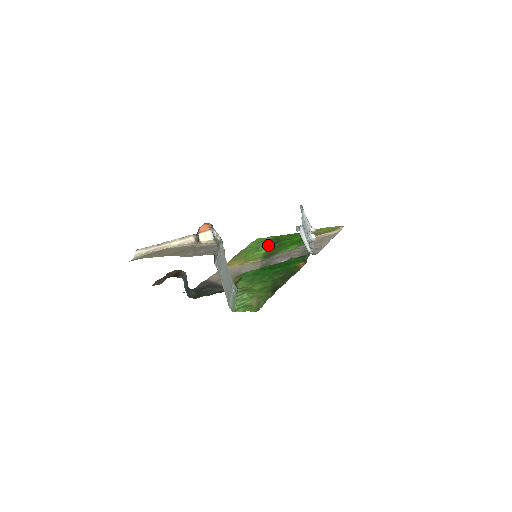
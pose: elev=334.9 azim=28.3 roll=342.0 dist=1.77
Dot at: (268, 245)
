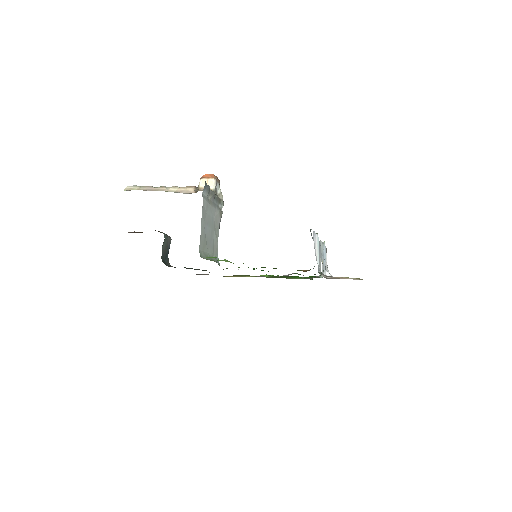
Dot at: occluded
